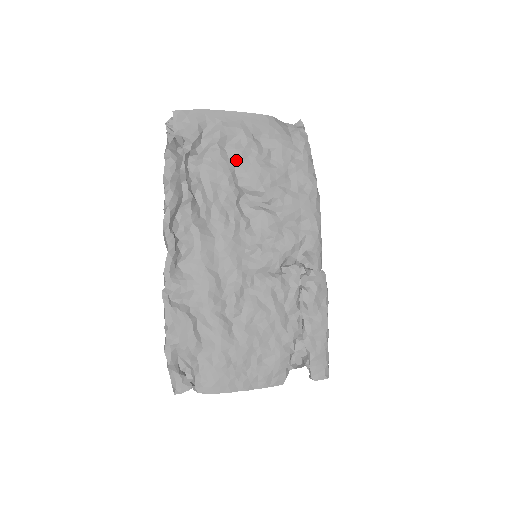
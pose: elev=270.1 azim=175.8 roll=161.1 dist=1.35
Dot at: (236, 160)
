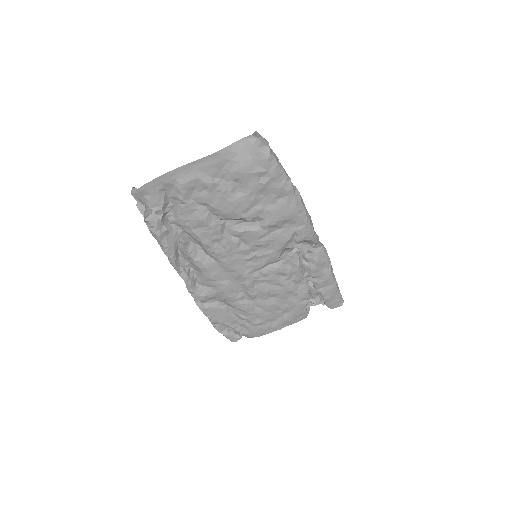
Dot at: (206, 204)
